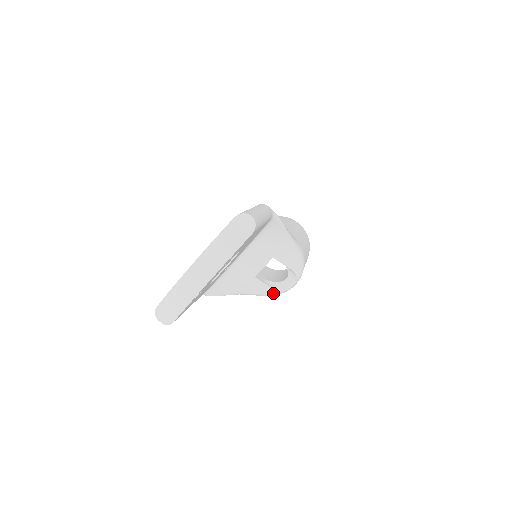
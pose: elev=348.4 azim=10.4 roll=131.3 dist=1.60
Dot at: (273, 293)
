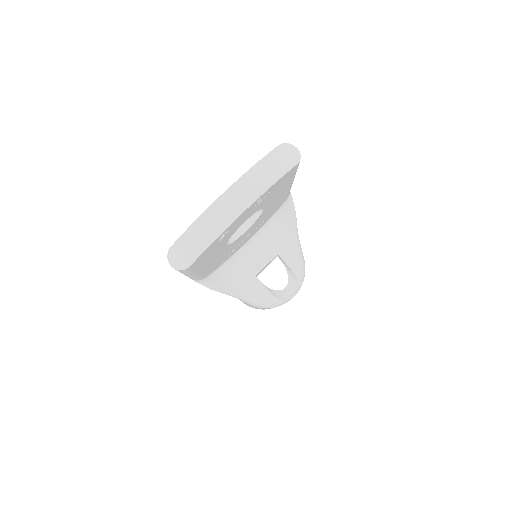
Dot at: (271, 301)
